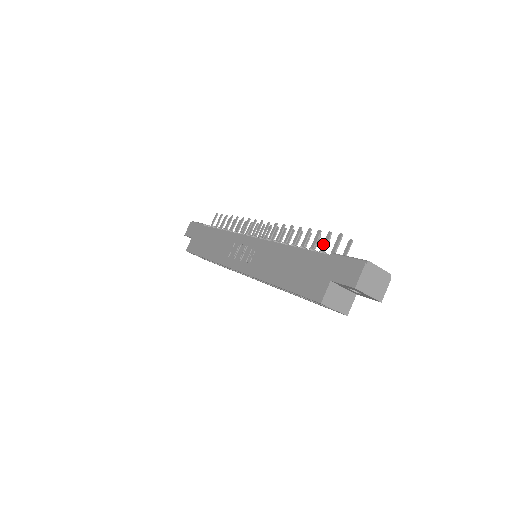
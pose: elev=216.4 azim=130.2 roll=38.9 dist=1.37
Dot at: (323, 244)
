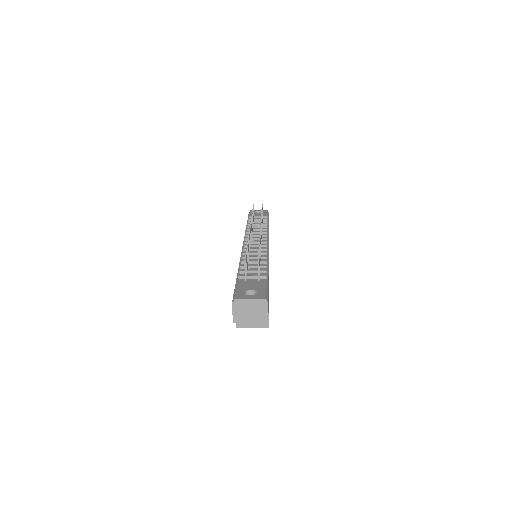
Dot at: occluded
